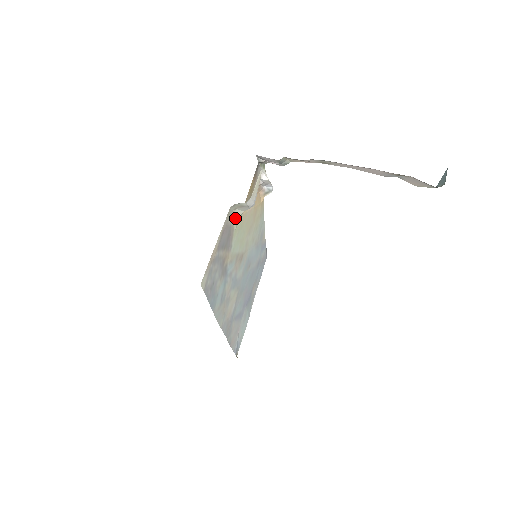
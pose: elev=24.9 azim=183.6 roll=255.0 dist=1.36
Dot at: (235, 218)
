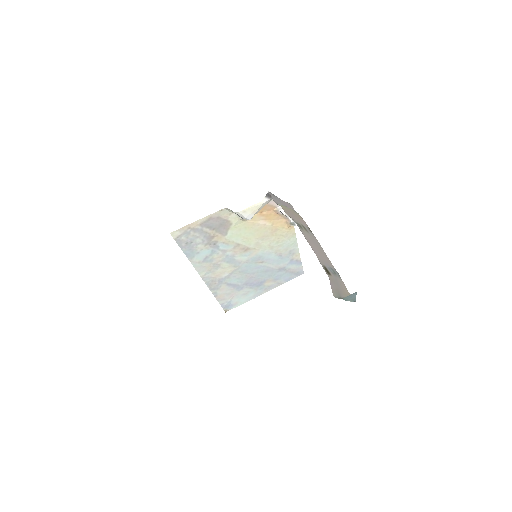
Dot at: (234, 218)
